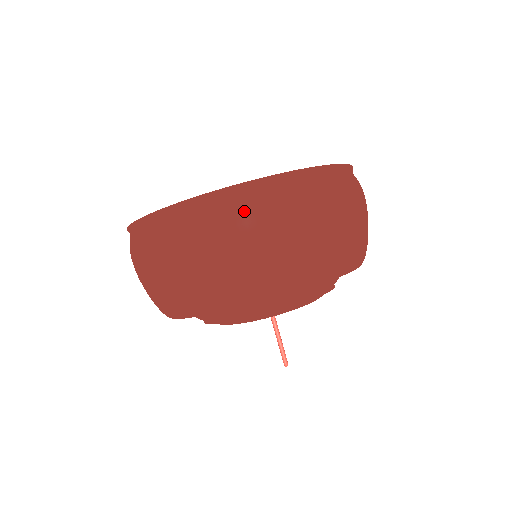
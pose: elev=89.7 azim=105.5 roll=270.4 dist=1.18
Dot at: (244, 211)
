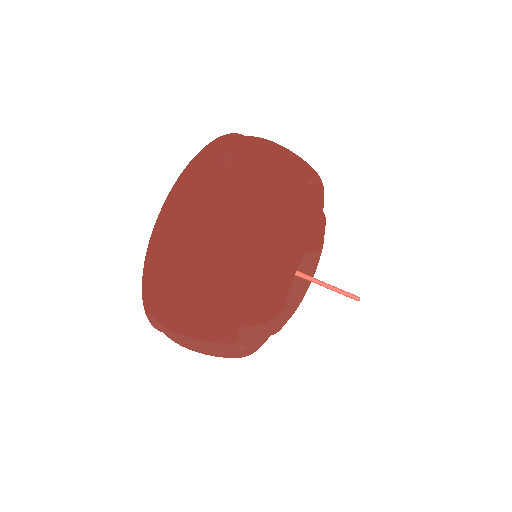
Dot at: (220, 155)
